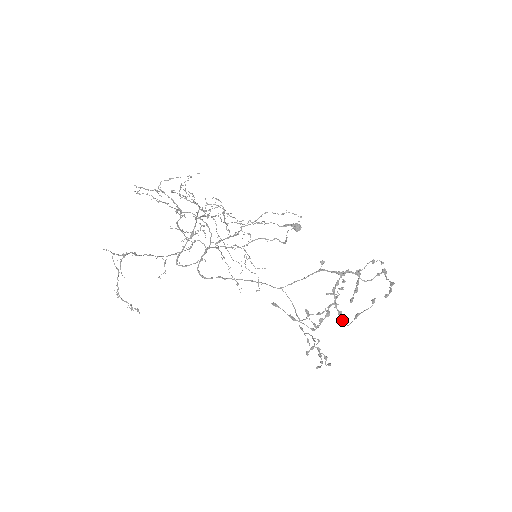
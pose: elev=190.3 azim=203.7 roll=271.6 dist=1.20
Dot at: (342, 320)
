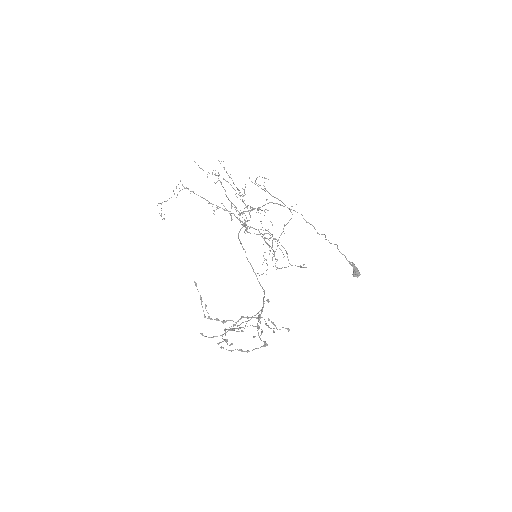
Dot at: occluded
